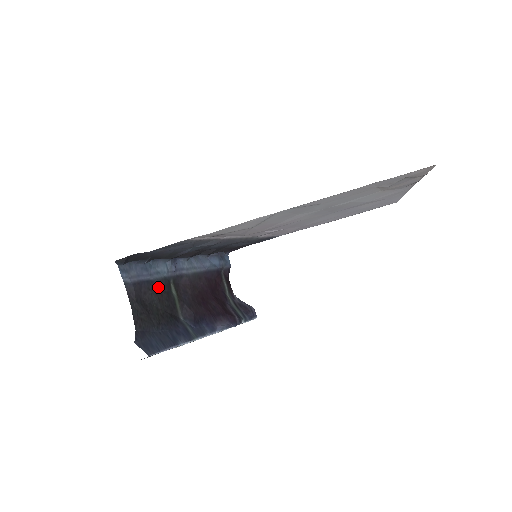
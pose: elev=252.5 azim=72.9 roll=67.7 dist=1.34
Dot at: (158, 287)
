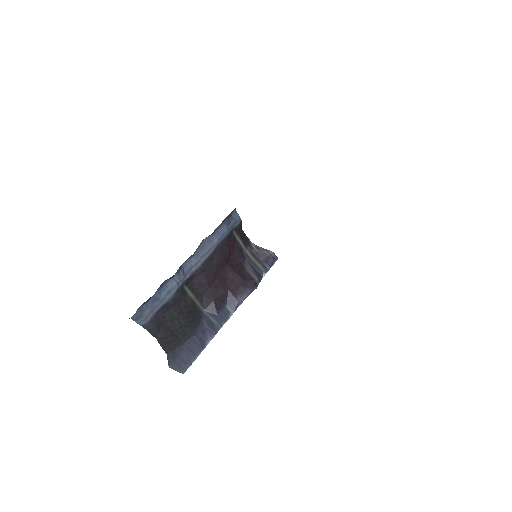
Dot at: (173, 303)
